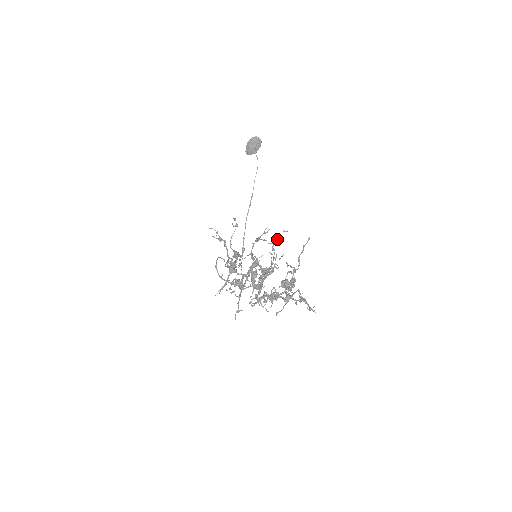
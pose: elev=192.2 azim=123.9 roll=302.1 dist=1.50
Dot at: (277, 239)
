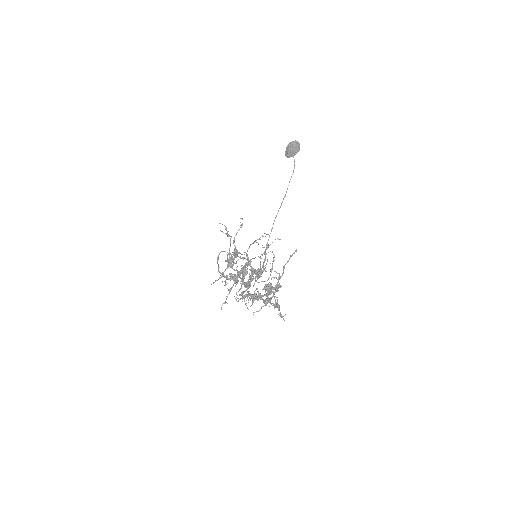
Dot at: occluded
